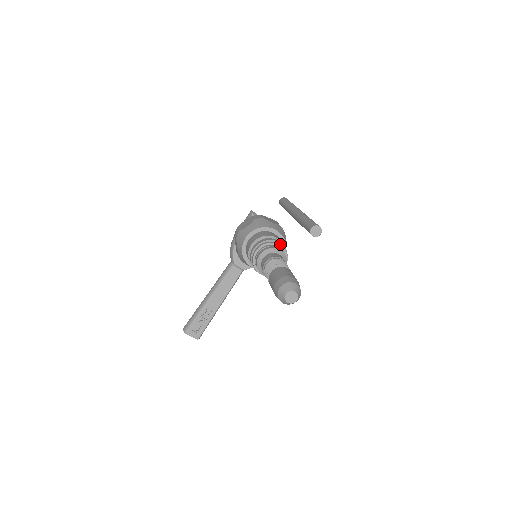
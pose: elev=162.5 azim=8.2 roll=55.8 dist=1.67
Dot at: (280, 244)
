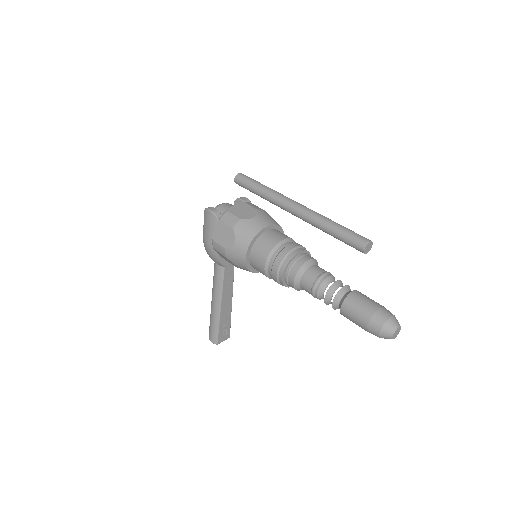
Dot at: (297, 249)
